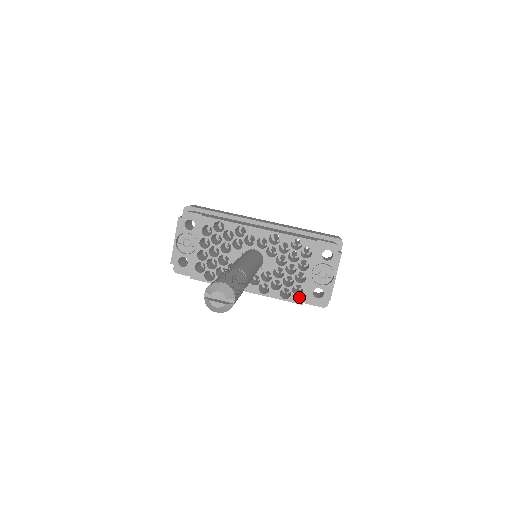
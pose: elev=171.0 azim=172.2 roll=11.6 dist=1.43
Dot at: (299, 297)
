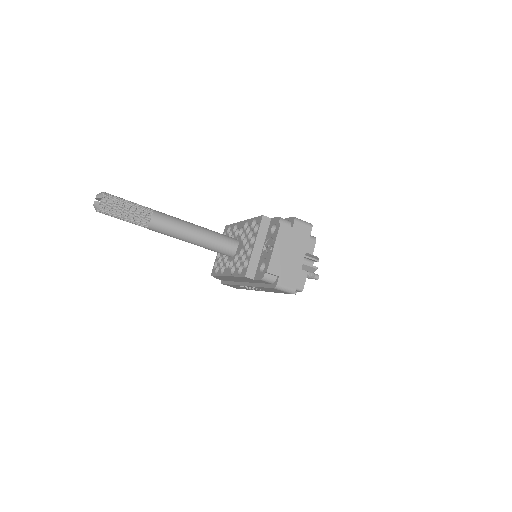
Dot at: (245, 270)
